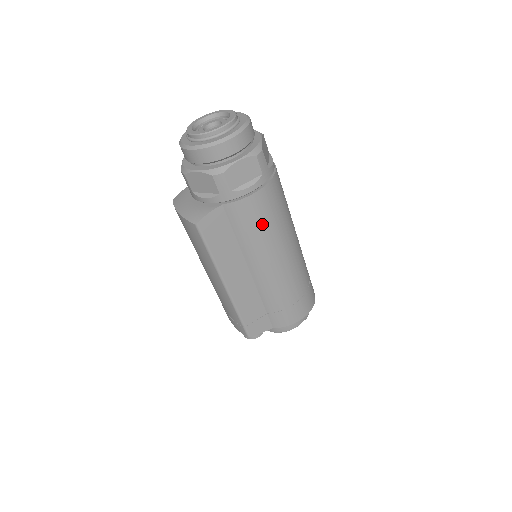
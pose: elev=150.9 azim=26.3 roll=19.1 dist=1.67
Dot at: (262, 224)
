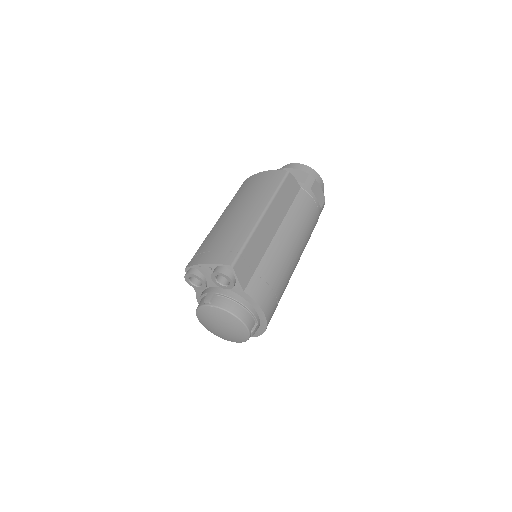
Dot at: (307, 221)
